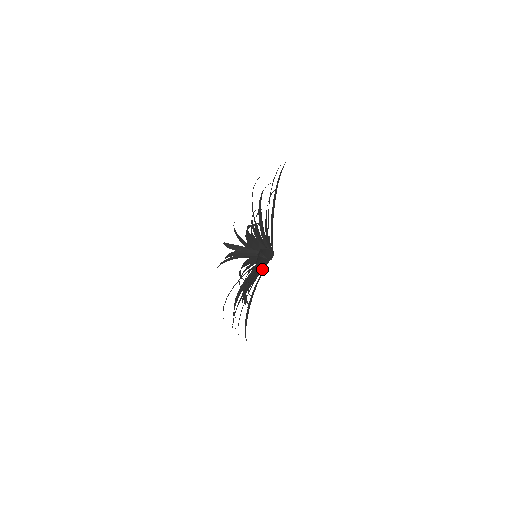
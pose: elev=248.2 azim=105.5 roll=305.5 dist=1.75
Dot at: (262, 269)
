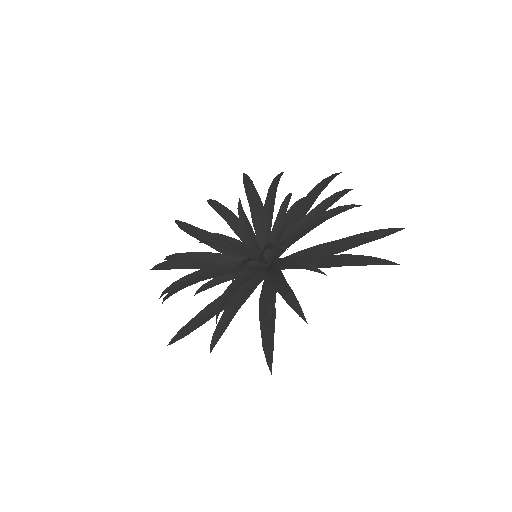
Dot at: occluded
